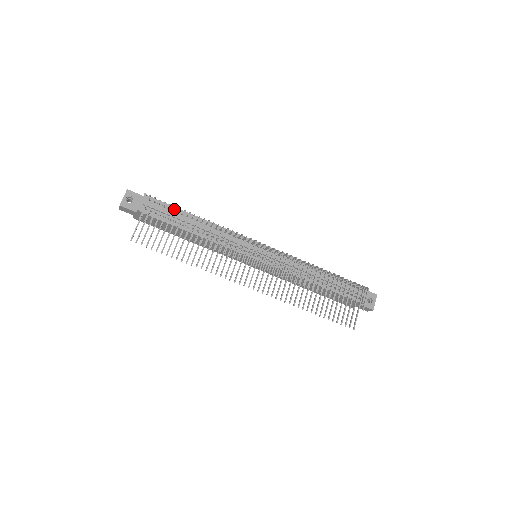
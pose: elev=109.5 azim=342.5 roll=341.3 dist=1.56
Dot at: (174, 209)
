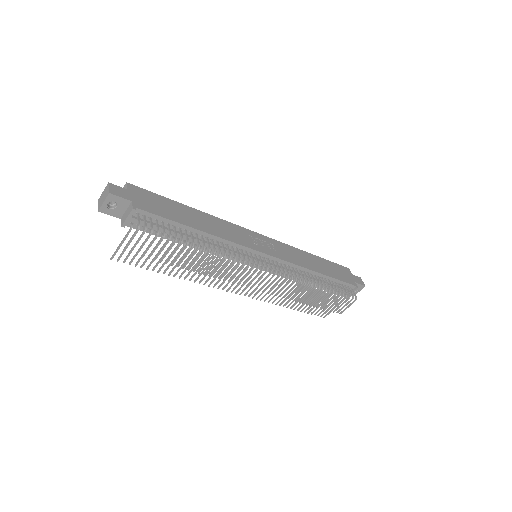
Dot at: (168, 242)
